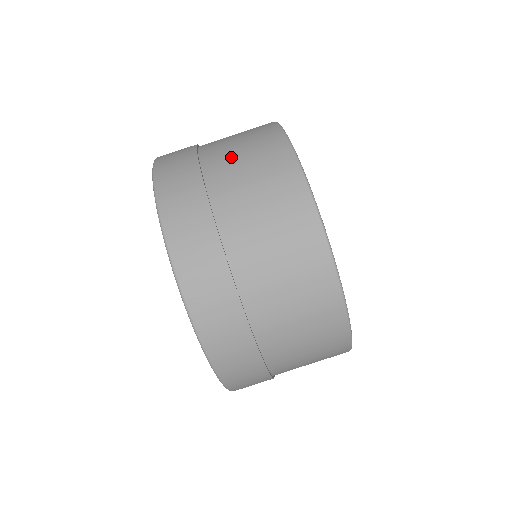
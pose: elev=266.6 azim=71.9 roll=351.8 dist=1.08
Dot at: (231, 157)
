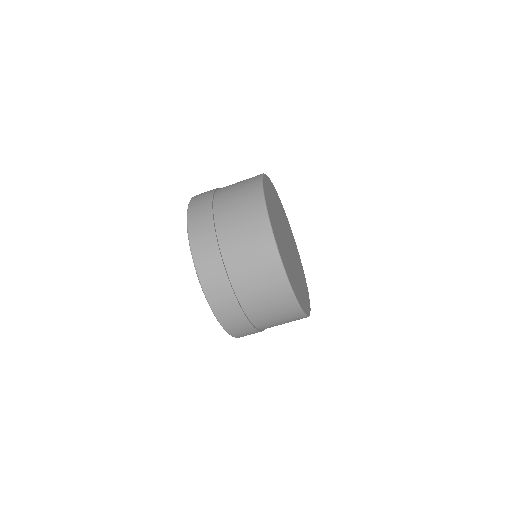
Dot at: (230, 198)
